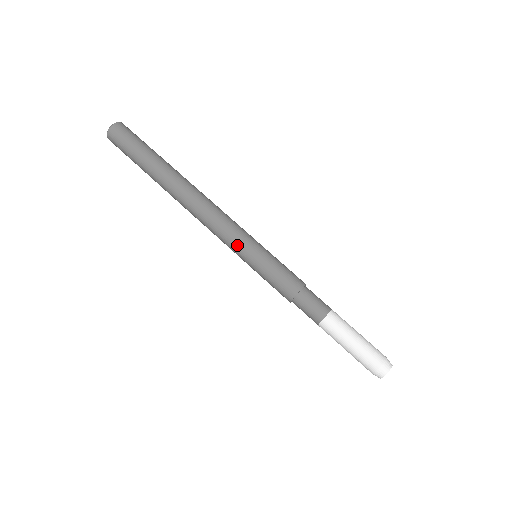
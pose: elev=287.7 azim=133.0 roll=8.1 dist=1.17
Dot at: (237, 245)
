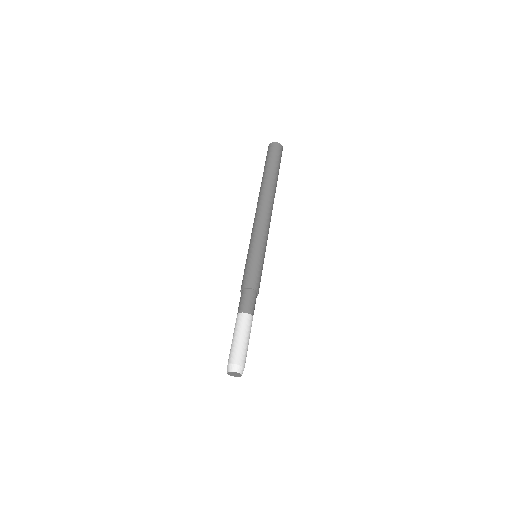
Dot at: (253, 240)
